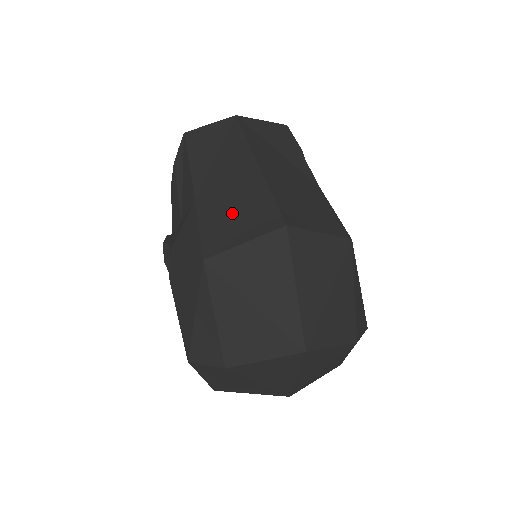
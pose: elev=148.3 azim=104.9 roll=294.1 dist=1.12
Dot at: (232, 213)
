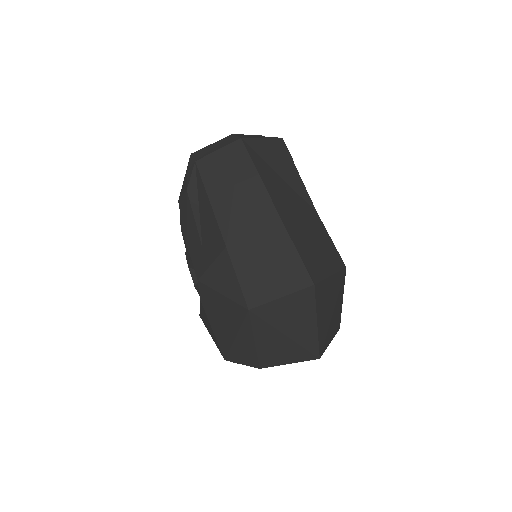
Dot at: (264, 265)
